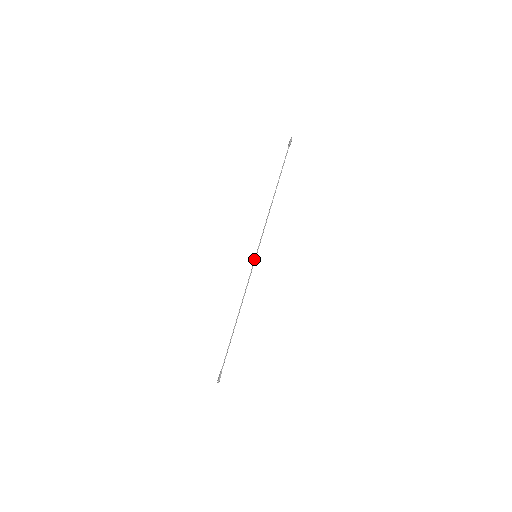
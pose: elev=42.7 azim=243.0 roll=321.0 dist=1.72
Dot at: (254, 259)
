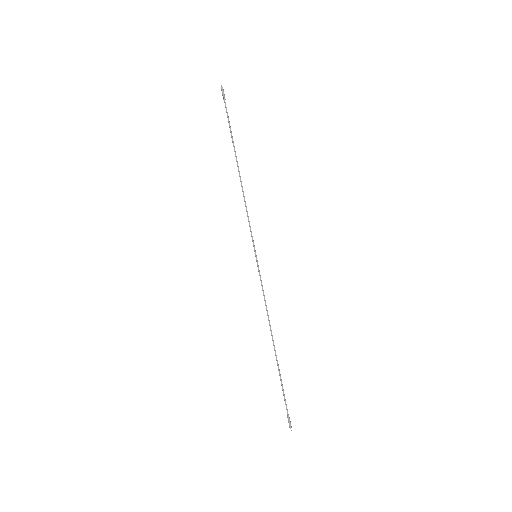
Dot at: (256, 261)
